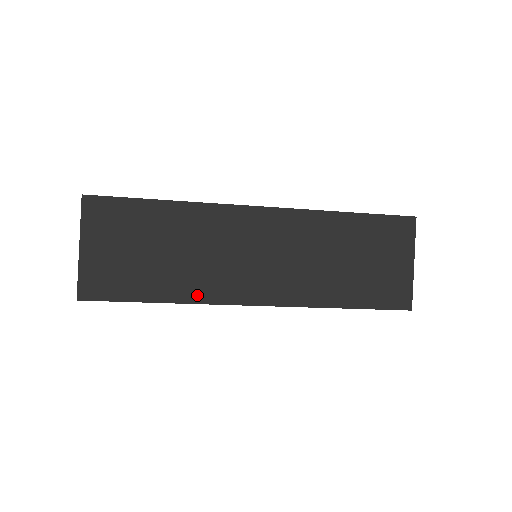
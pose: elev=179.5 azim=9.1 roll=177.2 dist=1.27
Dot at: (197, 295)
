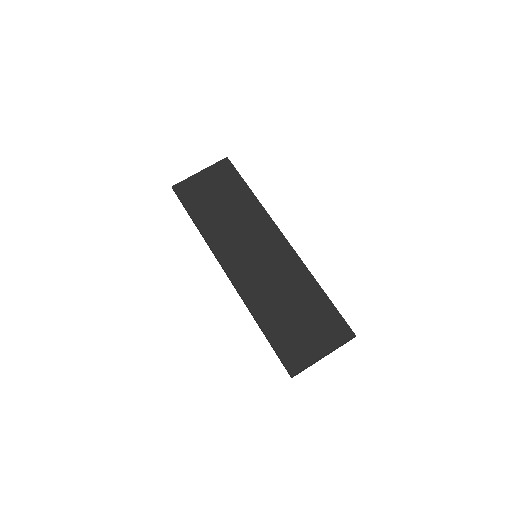
Dot at: (211, 238)
